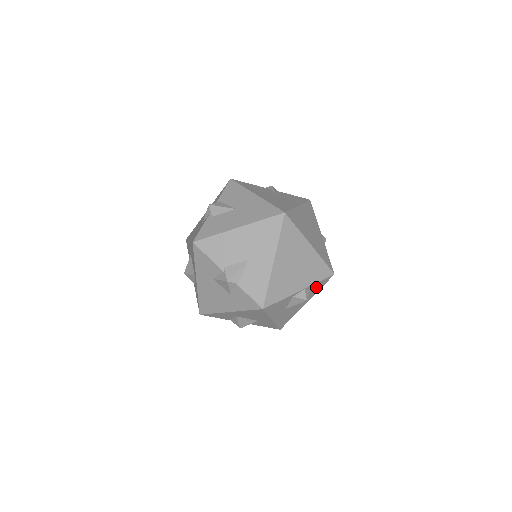
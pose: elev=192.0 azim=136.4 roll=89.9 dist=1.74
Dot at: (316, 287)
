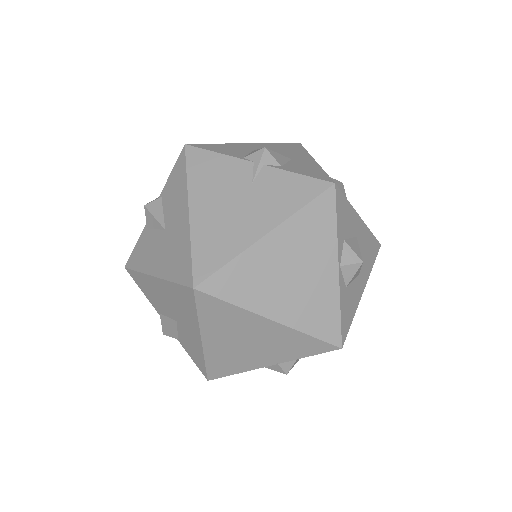
Dot at: occluded
